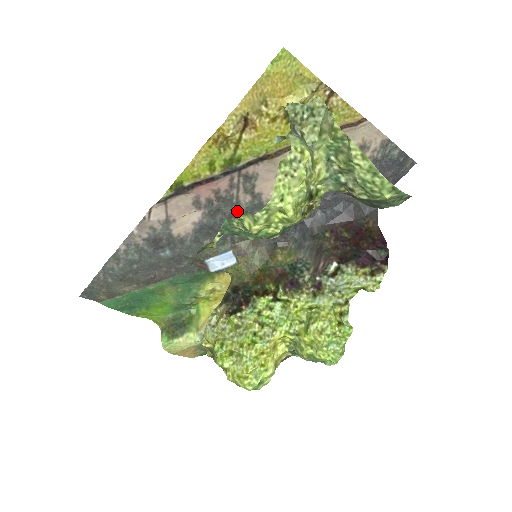
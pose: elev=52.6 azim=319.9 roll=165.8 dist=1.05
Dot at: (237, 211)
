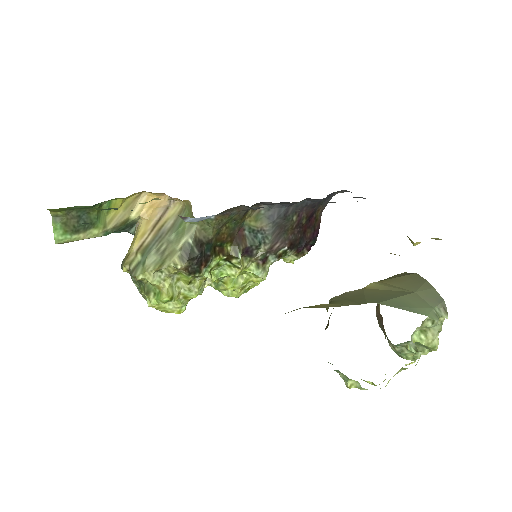
Dot at: occluded
